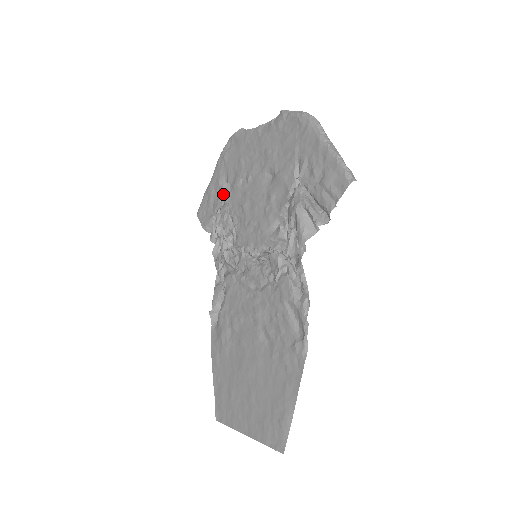
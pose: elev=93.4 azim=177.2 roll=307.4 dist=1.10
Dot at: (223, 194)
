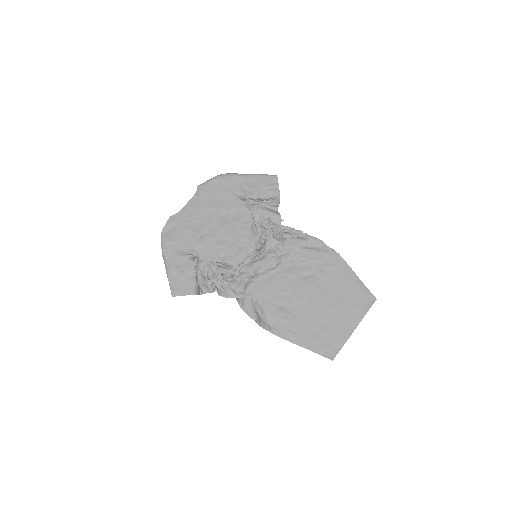
Dot at: (191, 258)
